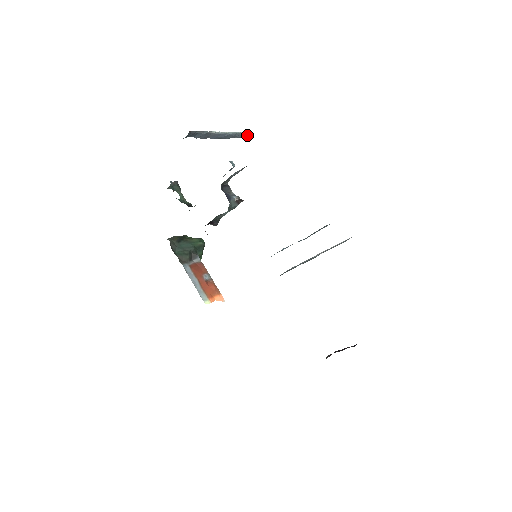
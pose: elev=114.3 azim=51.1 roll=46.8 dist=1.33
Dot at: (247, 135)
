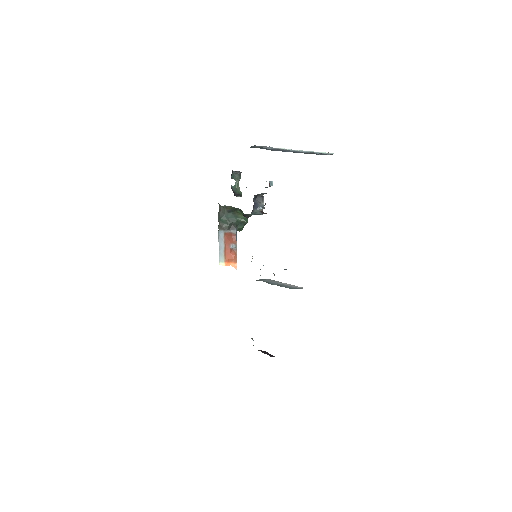
Dot at: (326, 154)
